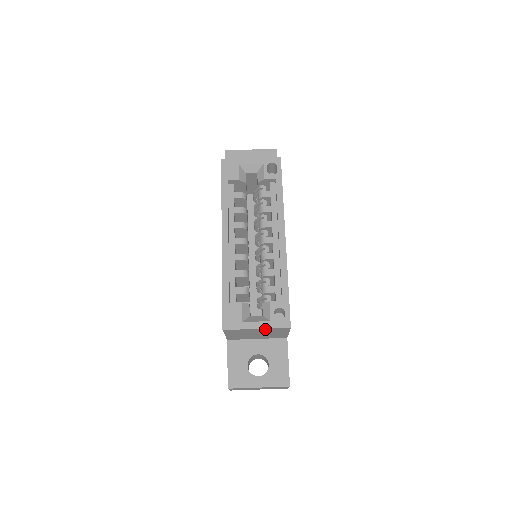
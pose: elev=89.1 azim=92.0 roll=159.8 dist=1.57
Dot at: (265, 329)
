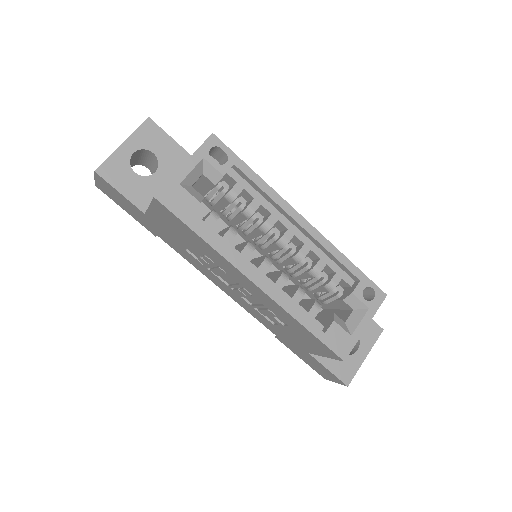
Dot at: (368, 319)
